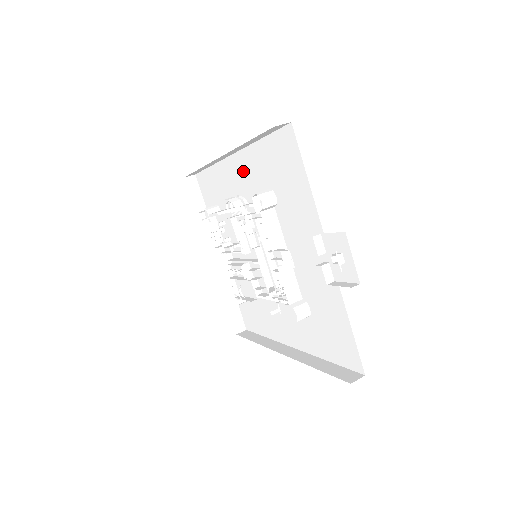
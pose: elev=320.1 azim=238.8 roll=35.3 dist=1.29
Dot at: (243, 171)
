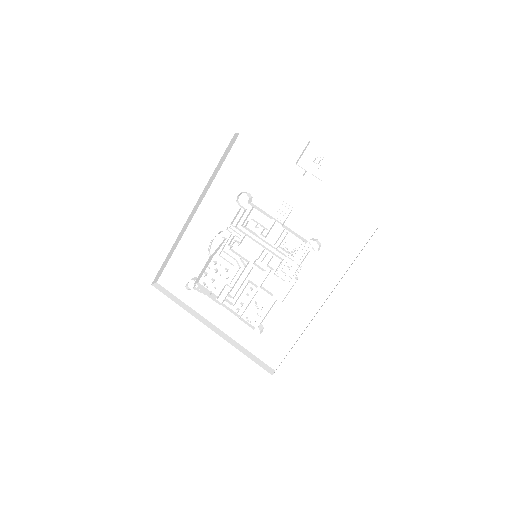
Dot at: (212, 211)
